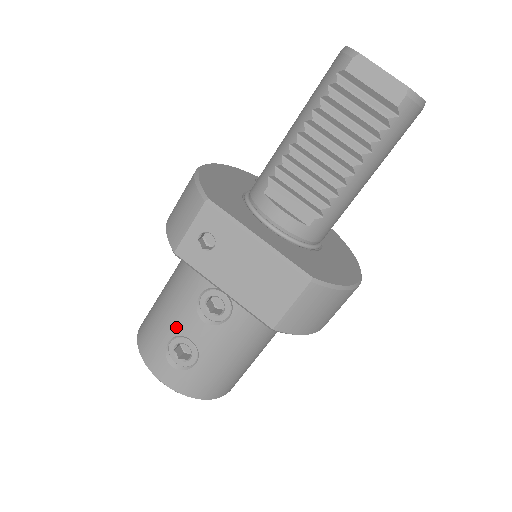
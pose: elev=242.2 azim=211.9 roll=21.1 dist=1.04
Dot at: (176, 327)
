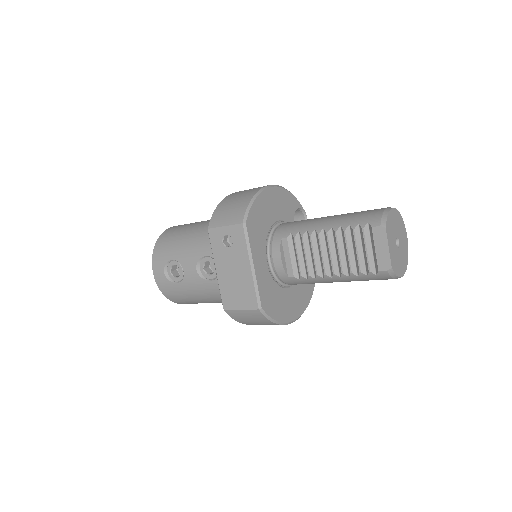
Dot at: (182, 257)
